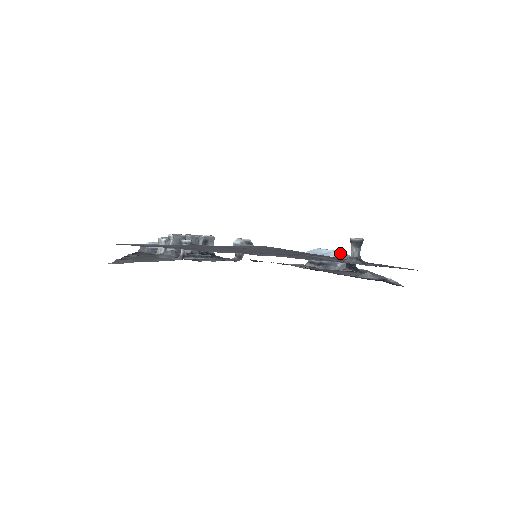
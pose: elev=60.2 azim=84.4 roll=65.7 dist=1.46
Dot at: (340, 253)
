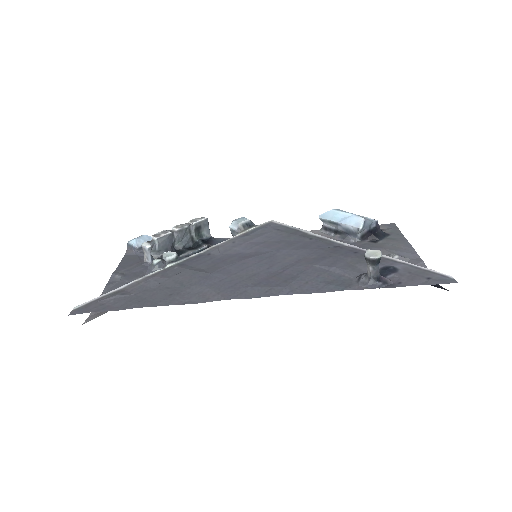
Dot at: (359, 219)
